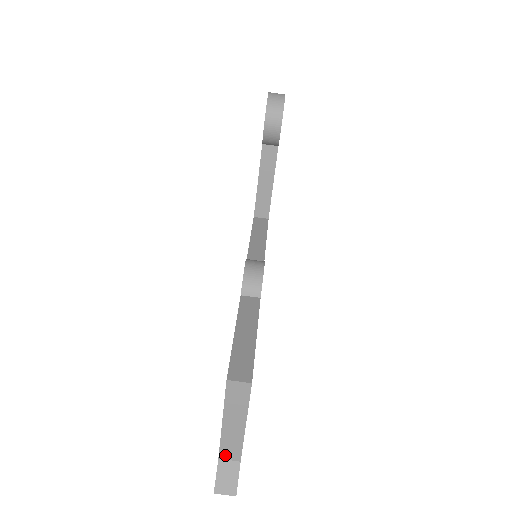
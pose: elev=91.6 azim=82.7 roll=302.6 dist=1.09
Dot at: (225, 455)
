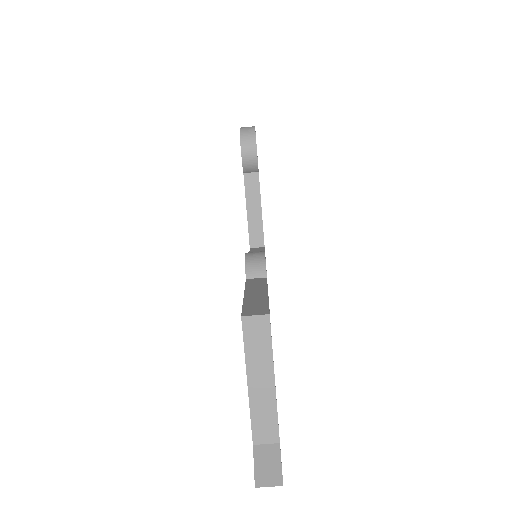
Dot at: (260, 437)
